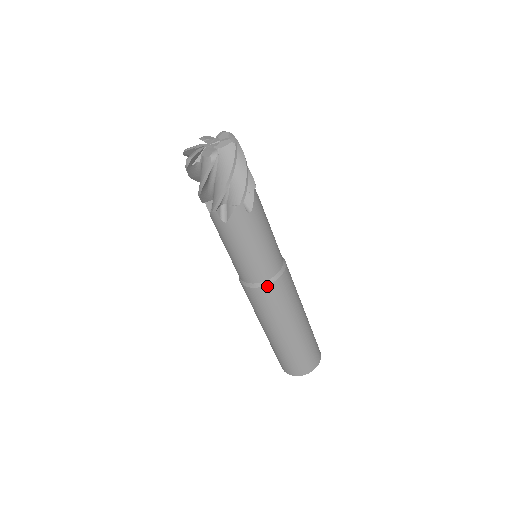
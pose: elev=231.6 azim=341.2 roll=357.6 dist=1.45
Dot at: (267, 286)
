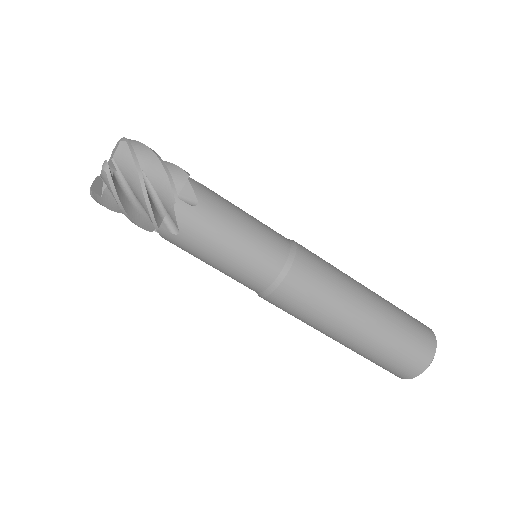
Dot at: (285, 280)
